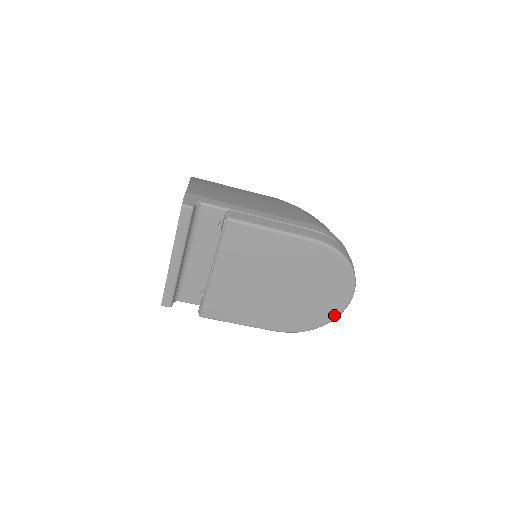
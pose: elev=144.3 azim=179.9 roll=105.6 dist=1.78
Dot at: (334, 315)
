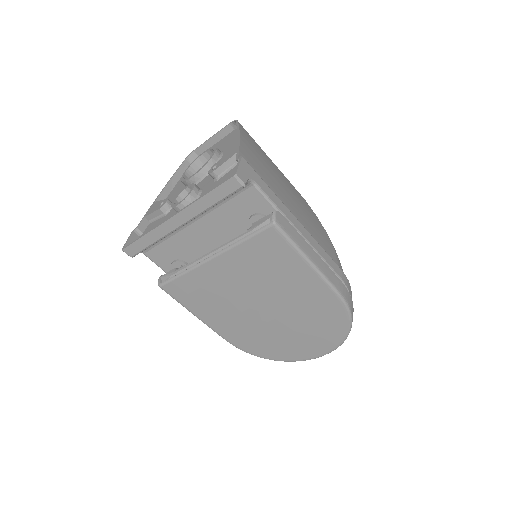
Dot at: (293, 359)
